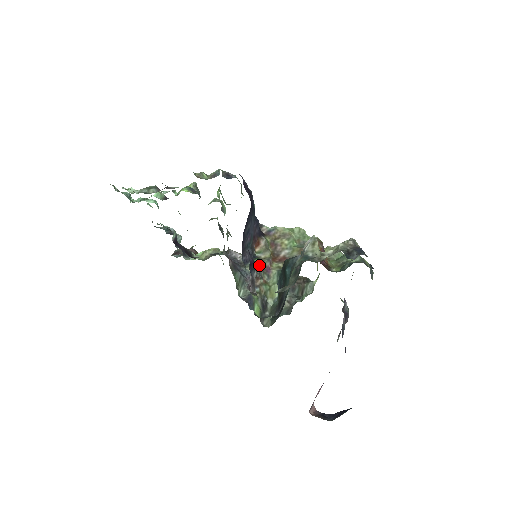
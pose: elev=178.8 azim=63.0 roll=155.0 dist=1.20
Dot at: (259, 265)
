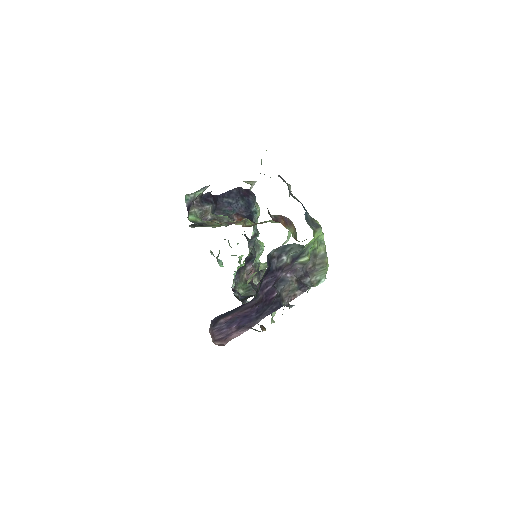
Dot at: (225, 219)
